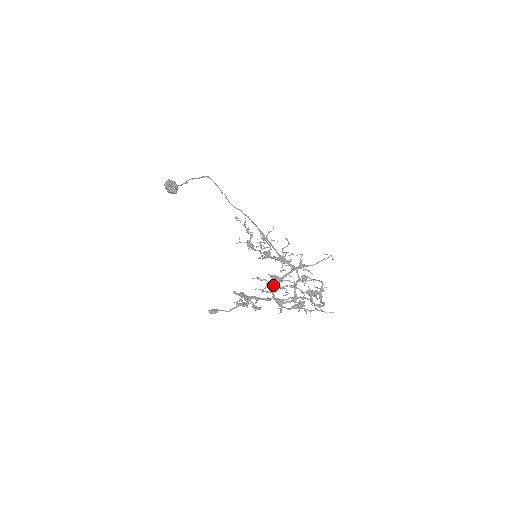
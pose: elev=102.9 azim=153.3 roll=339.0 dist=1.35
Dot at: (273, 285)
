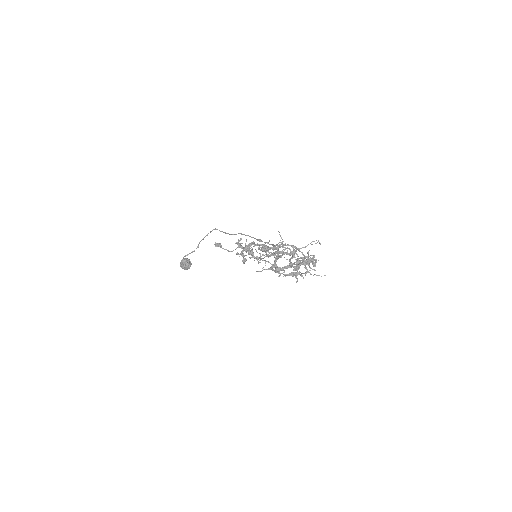
Dot at: (271, 264)
